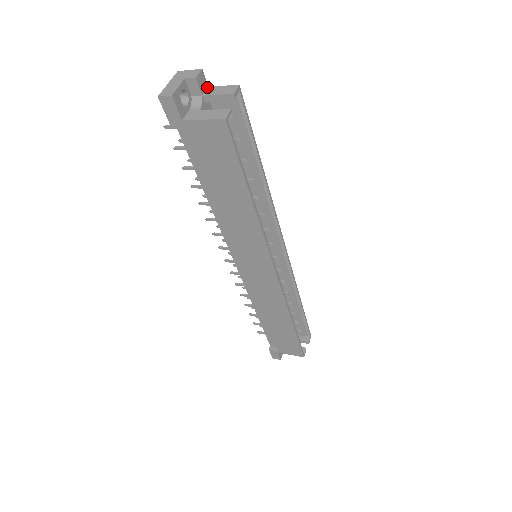
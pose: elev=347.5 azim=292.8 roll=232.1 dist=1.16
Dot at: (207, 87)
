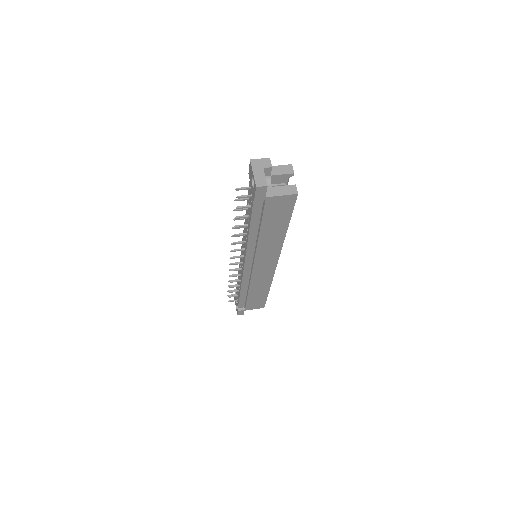
Dot at: occluded
